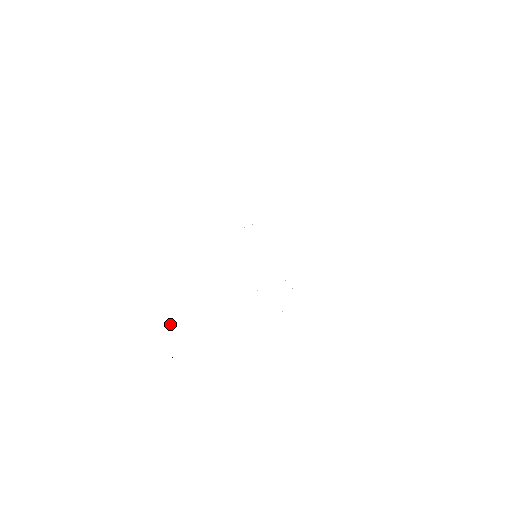
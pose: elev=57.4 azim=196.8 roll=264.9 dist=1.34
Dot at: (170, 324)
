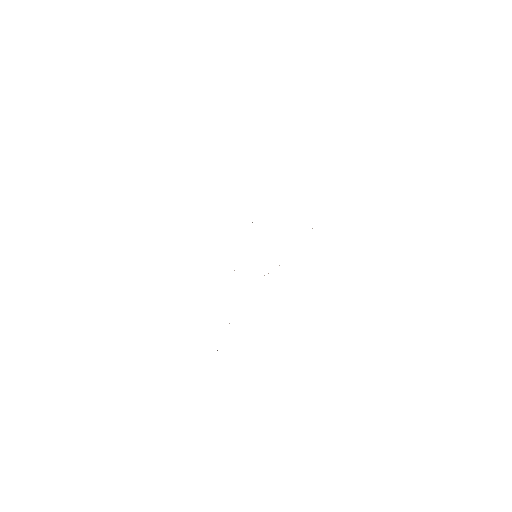
Dot at: occluded
